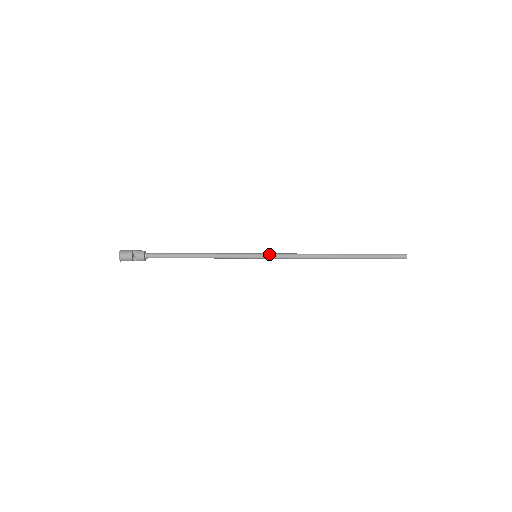
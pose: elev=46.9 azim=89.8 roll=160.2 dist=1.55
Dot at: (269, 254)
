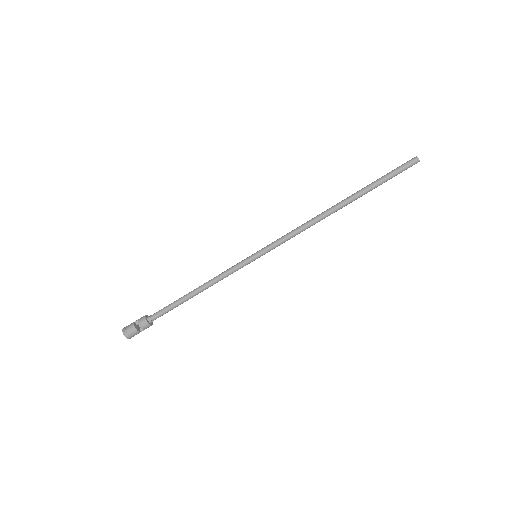
Dot at: (267, 246)
